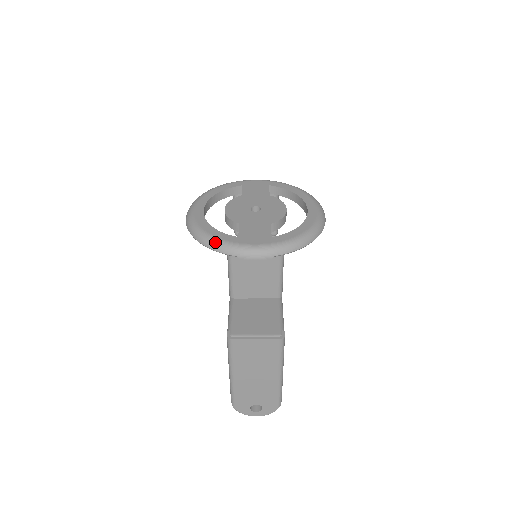
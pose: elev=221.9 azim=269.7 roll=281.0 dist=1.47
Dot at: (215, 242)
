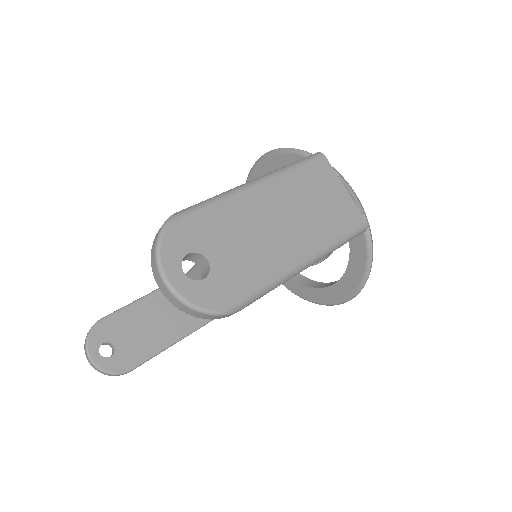
Dot at: occluded
